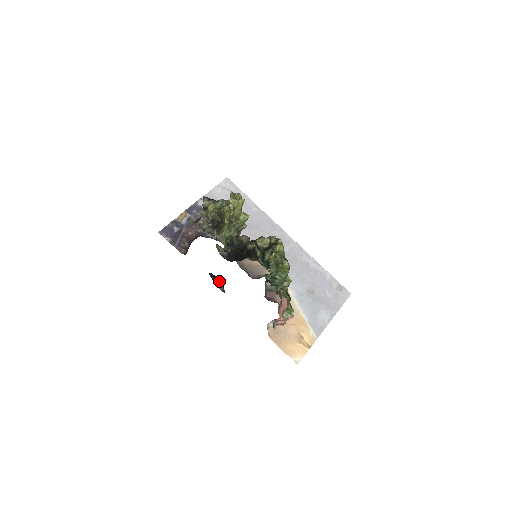
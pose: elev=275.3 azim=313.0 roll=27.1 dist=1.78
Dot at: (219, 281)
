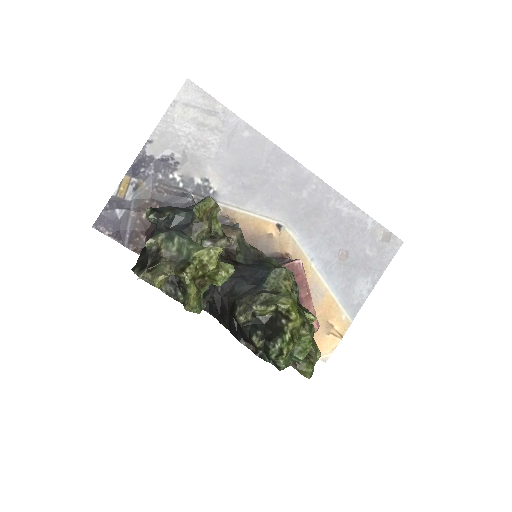
Dot at: occluded
